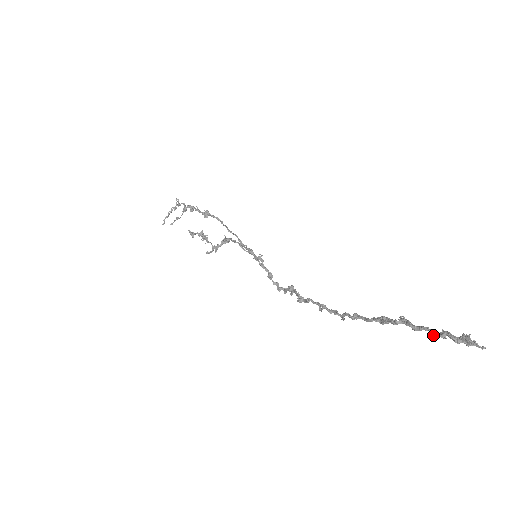
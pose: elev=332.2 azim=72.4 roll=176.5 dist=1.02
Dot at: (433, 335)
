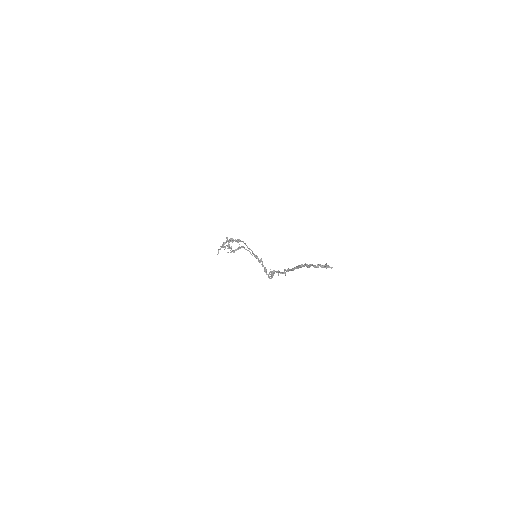
Dot at: occluded
